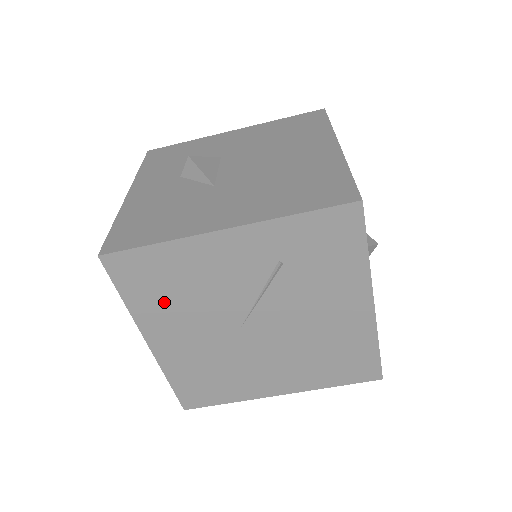
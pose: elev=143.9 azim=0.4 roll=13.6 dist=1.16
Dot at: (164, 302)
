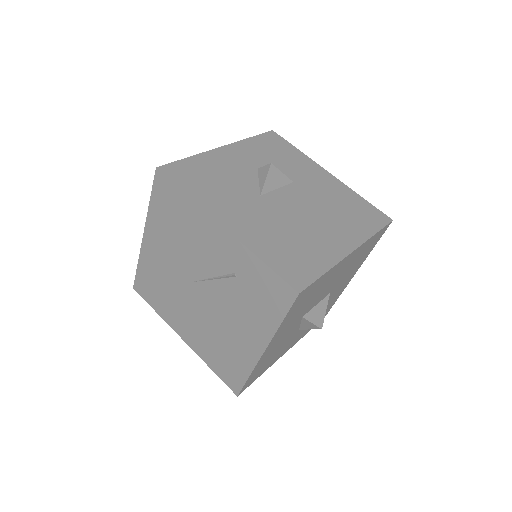
Dot at: (167, 225)
